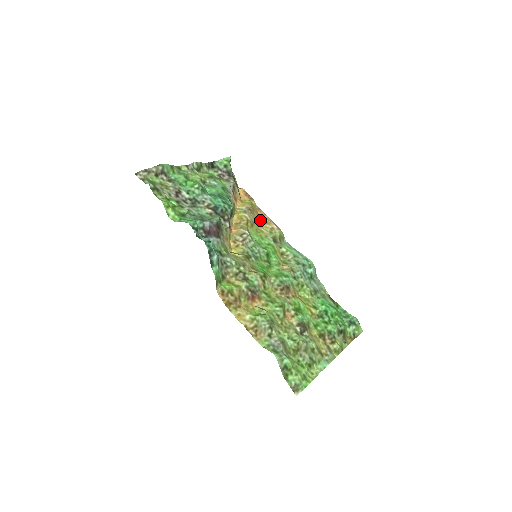
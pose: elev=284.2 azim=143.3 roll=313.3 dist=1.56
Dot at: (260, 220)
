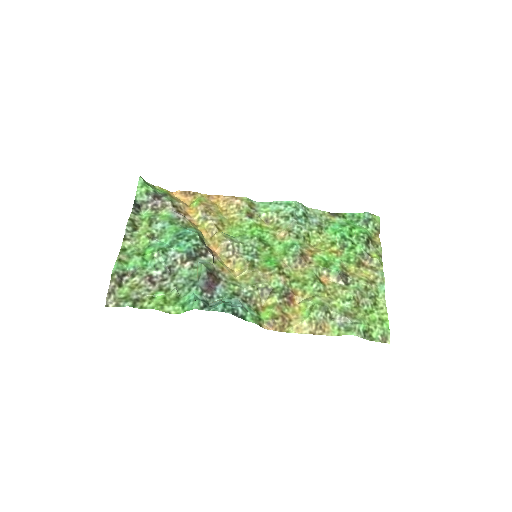
Dot at: (220, 208)
